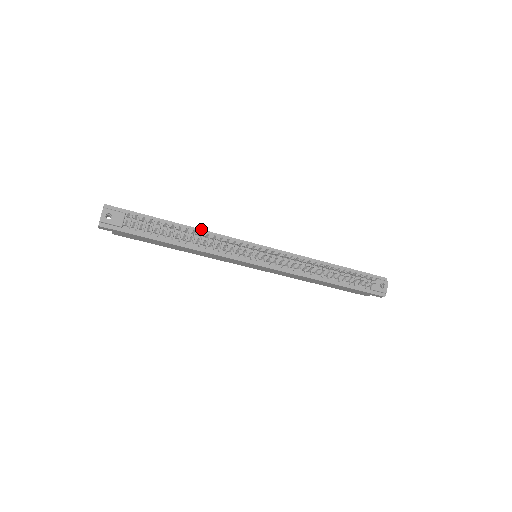
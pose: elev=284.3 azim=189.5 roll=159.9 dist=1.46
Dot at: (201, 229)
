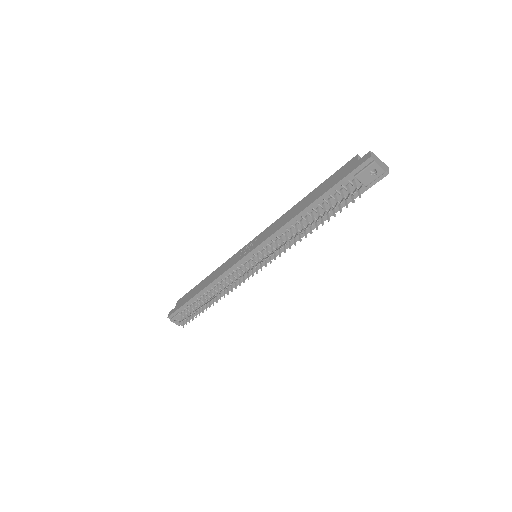
Dot at: (210, 283)
